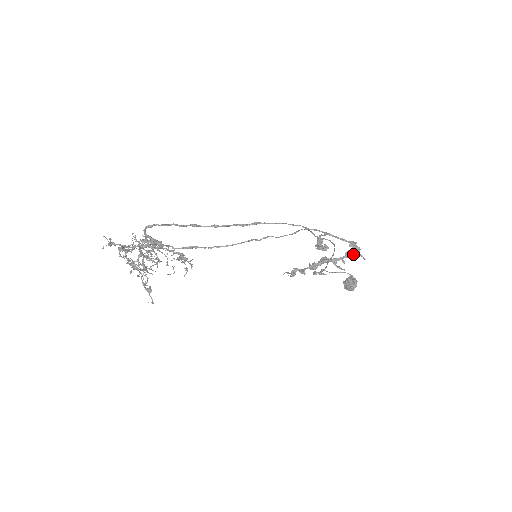
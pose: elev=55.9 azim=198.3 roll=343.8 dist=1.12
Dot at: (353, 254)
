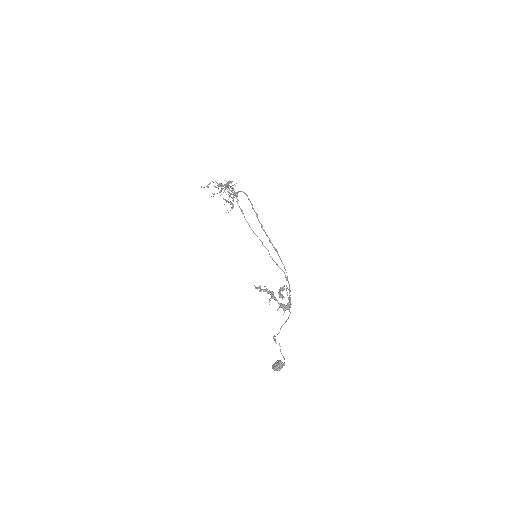
Dot at: (282, 304)
